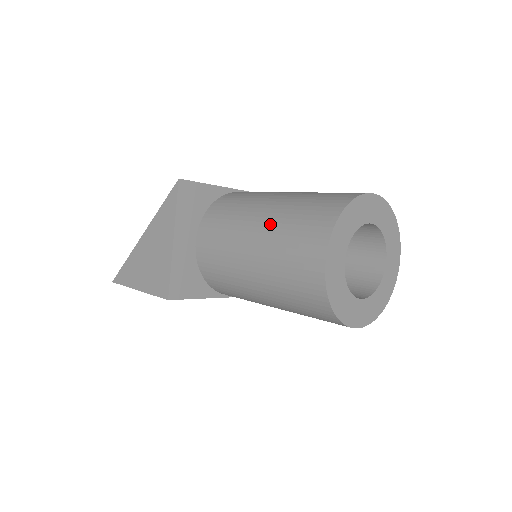
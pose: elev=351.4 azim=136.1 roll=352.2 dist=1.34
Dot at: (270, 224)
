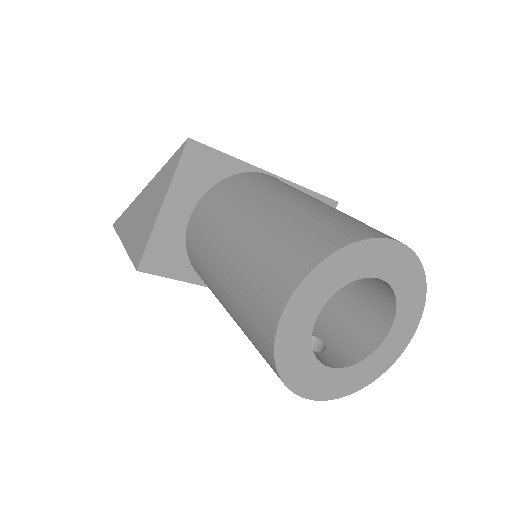
Dot at: (256, 231)
